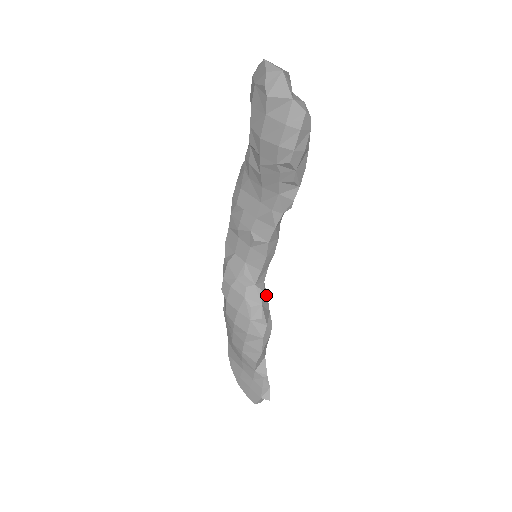
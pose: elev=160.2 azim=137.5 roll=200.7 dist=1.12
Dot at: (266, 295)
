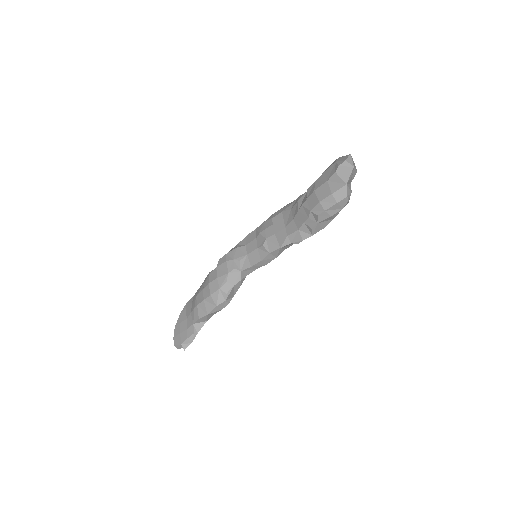
Dot at: (241, 284)
